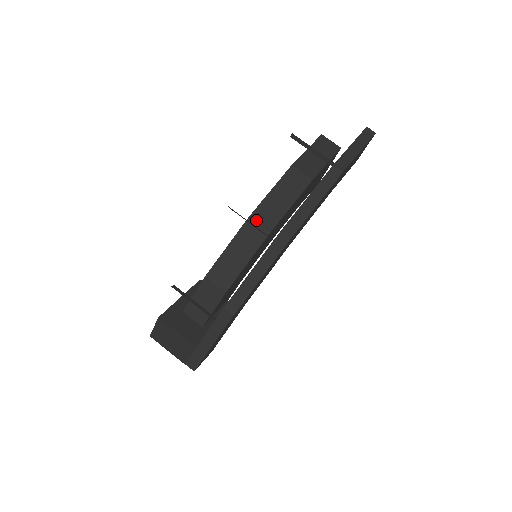
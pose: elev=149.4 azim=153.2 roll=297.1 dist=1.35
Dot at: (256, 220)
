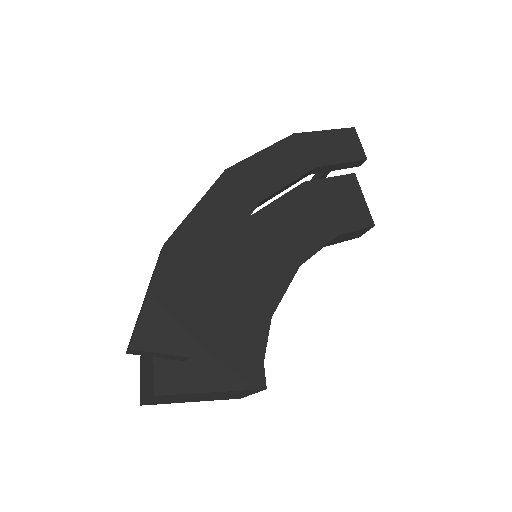
Dot at: occluded
